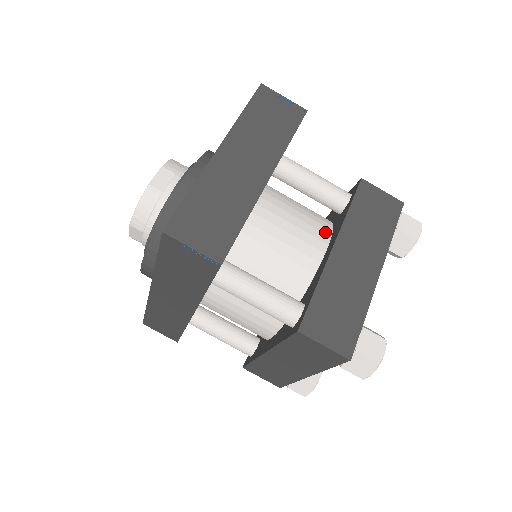
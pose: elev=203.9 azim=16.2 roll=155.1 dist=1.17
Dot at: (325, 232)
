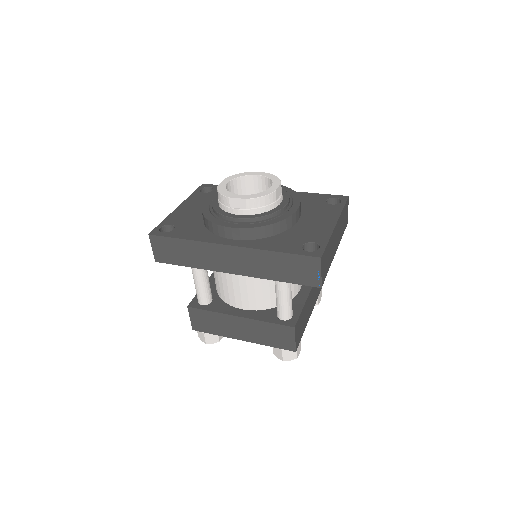
Dot at: occluded
